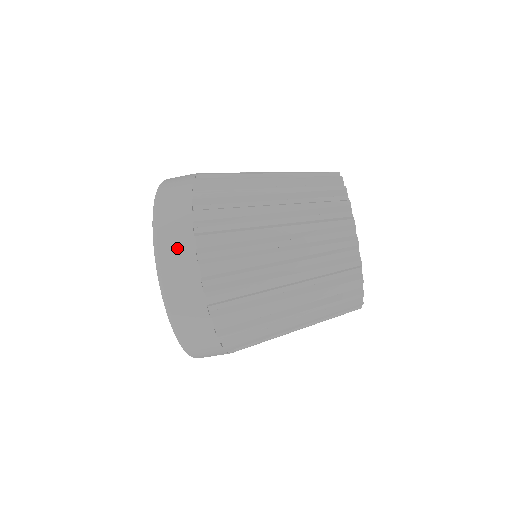
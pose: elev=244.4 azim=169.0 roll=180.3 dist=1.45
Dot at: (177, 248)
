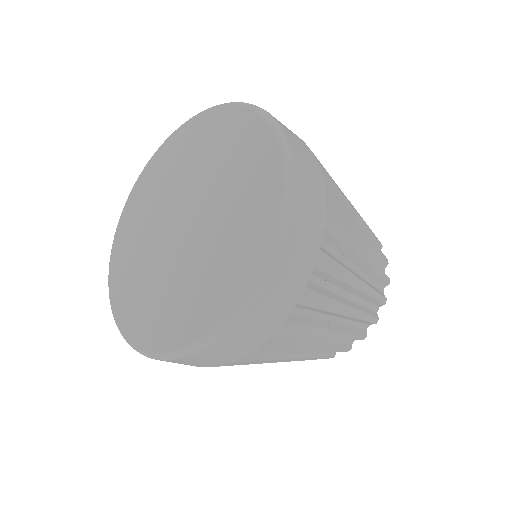
Dot at: (259, 325)
